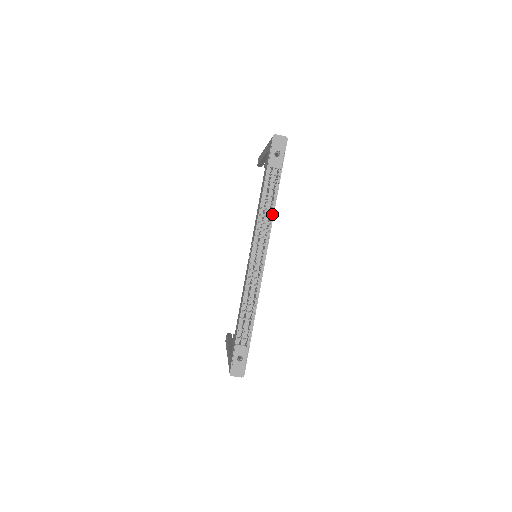
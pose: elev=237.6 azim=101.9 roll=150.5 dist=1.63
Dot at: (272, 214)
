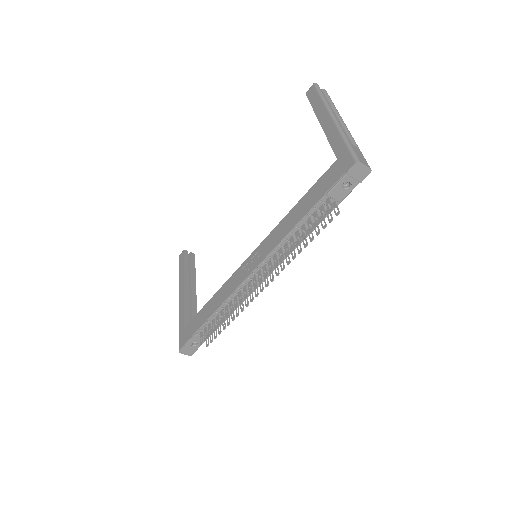
Dot at: occluded
